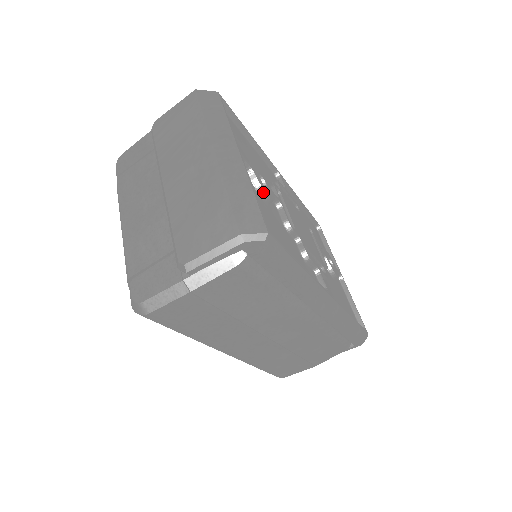
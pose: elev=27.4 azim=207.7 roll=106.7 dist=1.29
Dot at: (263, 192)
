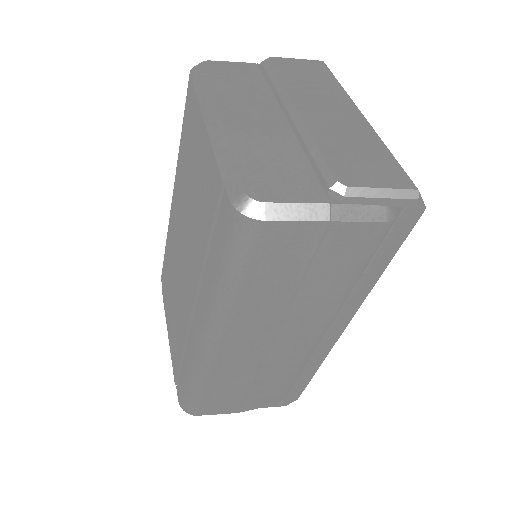
Dot at: occluded
